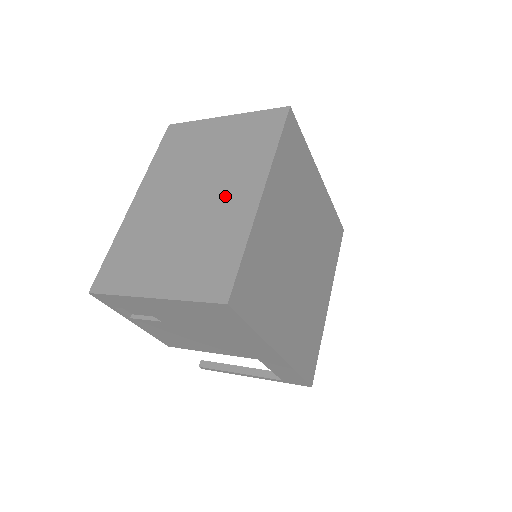
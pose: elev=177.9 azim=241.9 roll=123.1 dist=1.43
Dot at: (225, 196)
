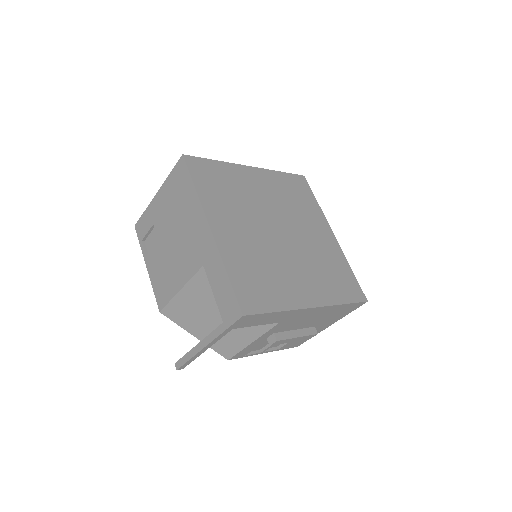
Dot at: occluded
